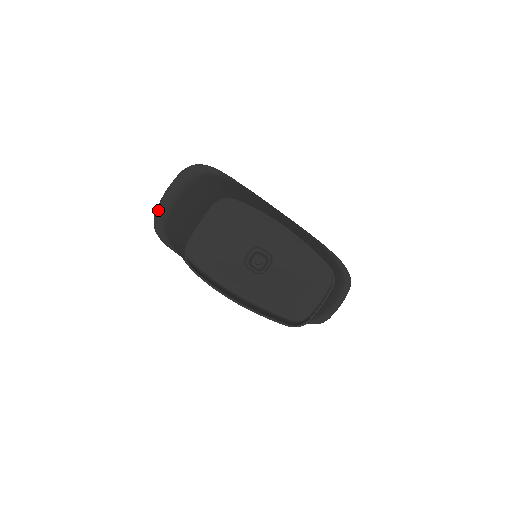
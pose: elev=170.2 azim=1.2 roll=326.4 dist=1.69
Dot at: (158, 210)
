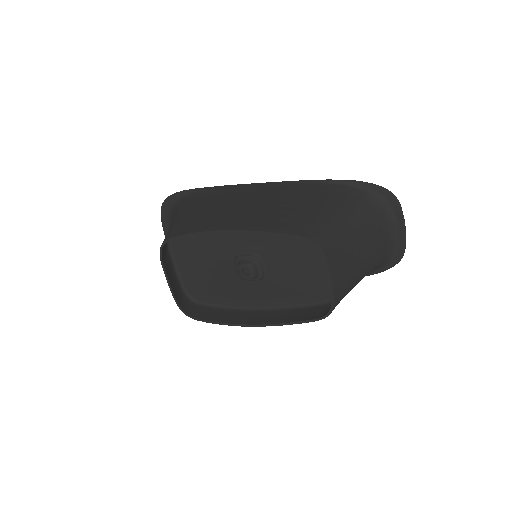
Dot at: occluded
